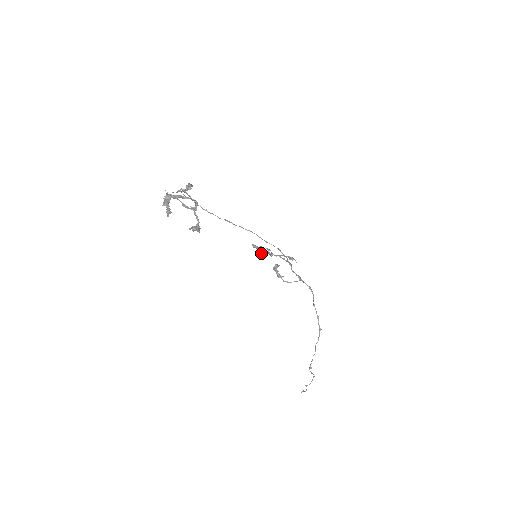
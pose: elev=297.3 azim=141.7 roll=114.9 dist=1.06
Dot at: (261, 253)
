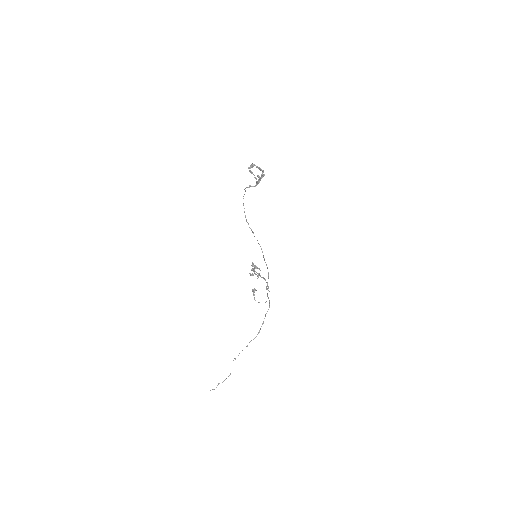
Dot at: (254, 270)
